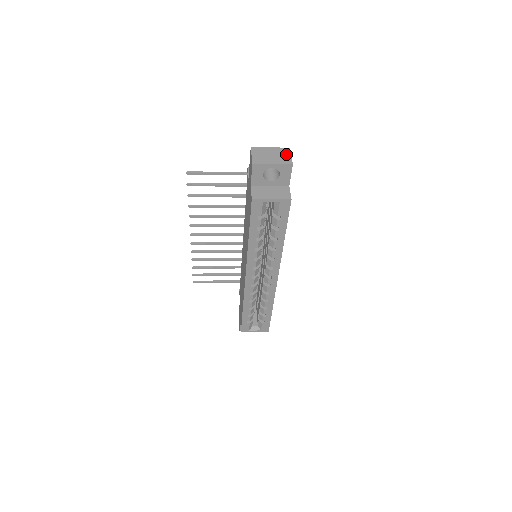
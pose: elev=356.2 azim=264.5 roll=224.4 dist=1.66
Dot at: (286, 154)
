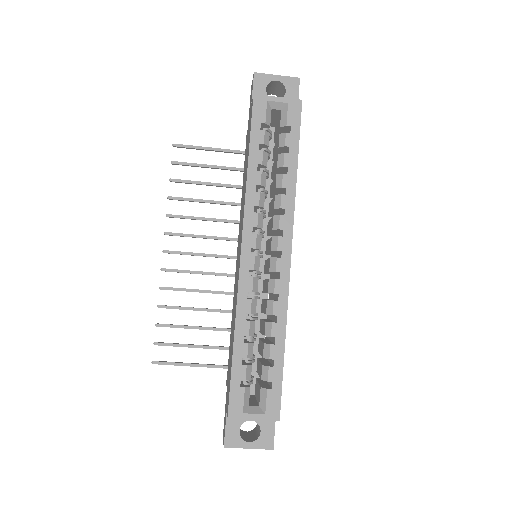
Dot at: occluded
